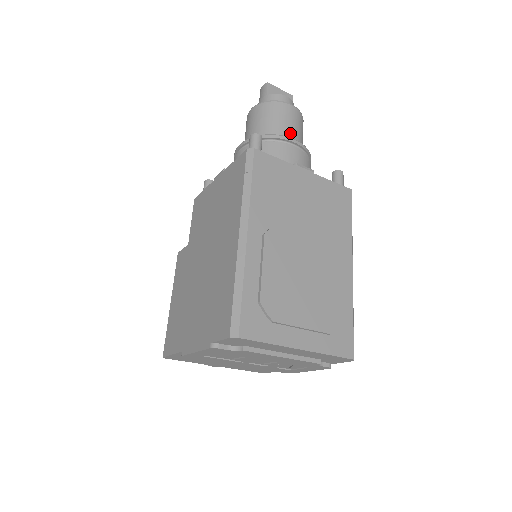
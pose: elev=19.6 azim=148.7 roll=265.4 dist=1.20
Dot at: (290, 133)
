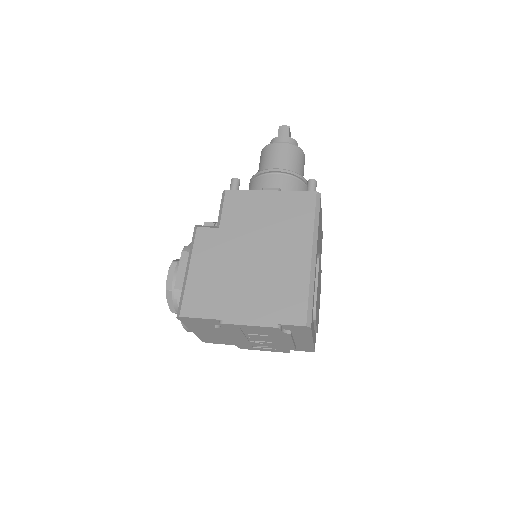
Dot at: occluded
